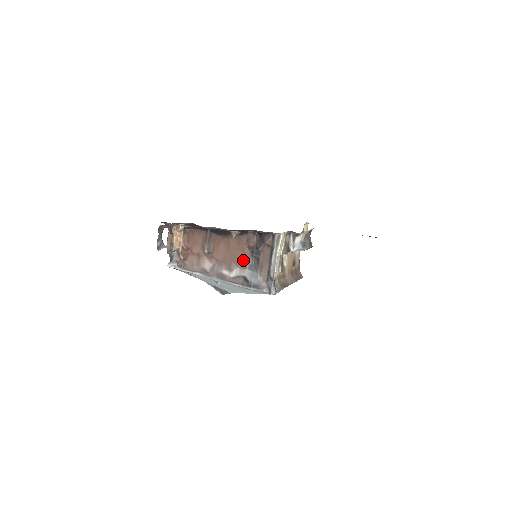
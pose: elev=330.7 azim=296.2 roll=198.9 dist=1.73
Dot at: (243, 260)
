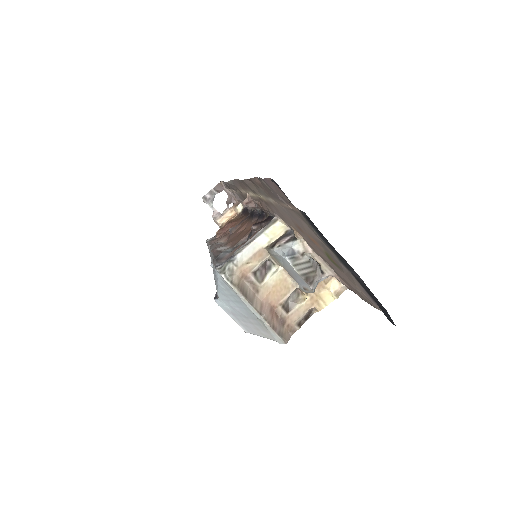
Dot at: (238, 240)
